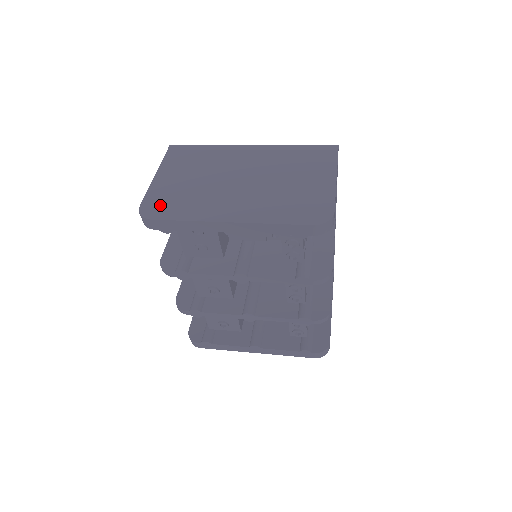
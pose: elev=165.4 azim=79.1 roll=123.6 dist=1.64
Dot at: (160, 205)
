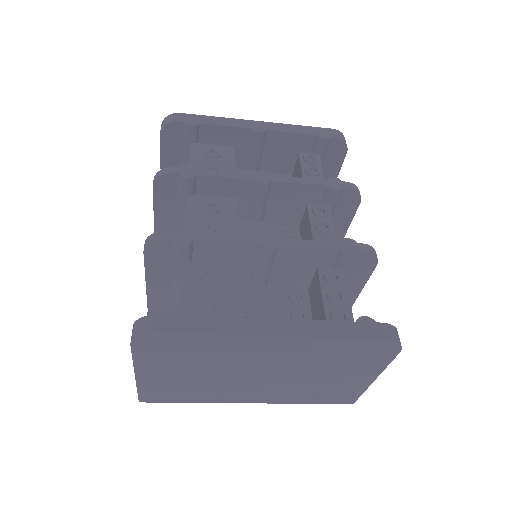
Dot at: occluded
